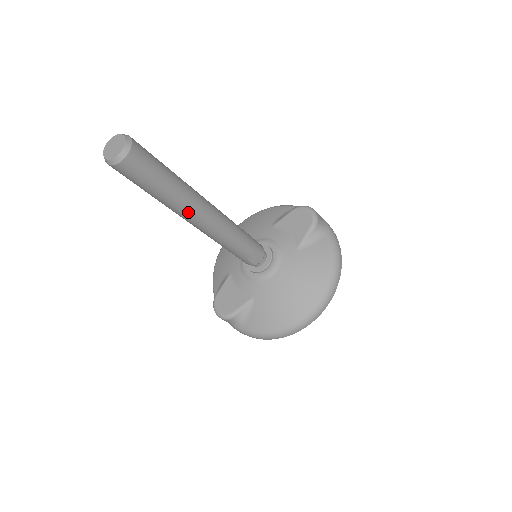
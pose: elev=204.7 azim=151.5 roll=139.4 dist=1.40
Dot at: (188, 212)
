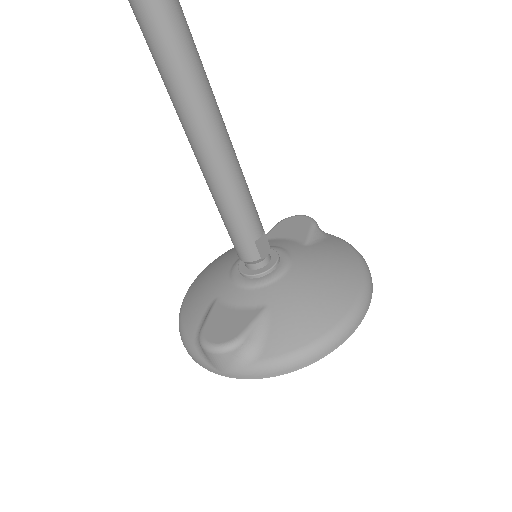
Dot at: (203, 97)
